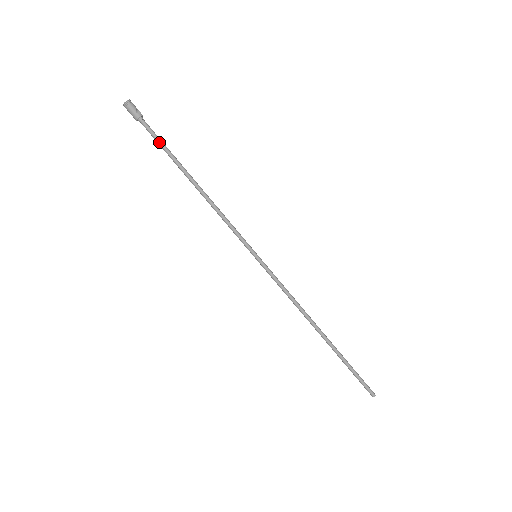
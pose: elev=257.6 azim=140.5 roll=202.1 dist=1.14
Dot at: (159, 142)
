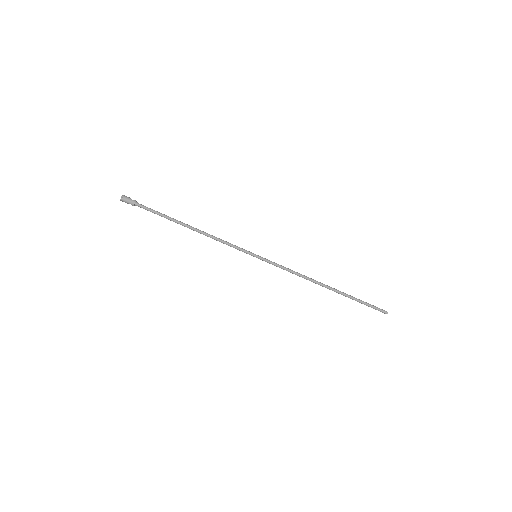
Dot at: (155, 212)
